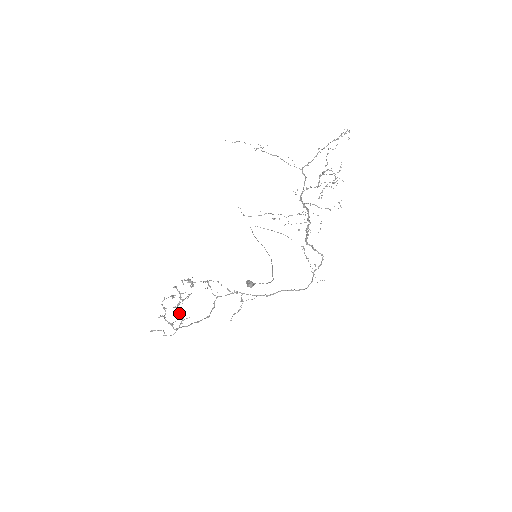
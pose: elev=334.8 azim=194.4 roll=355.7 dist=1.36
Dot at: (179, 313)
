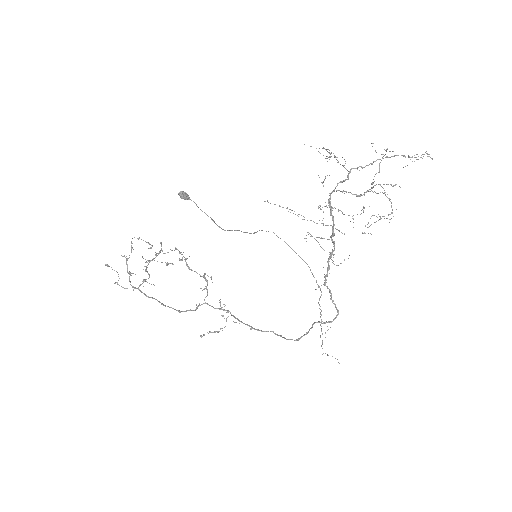
Dot at: (146, 270)
